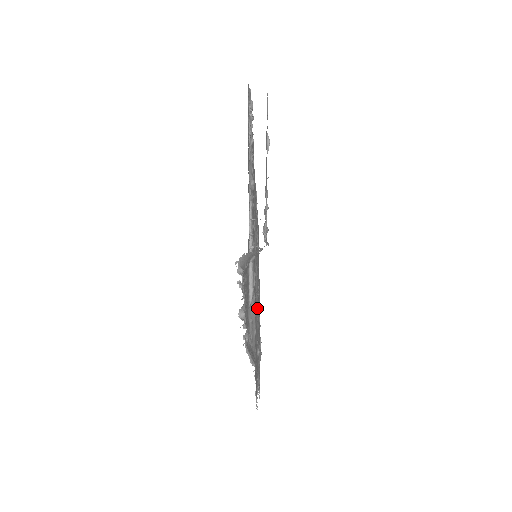
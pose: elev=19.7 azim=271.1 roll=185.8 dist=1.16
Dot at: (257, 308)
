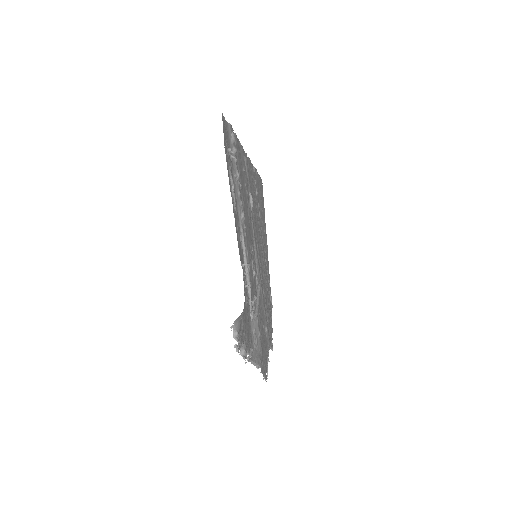
Dot at: (262, 295)
